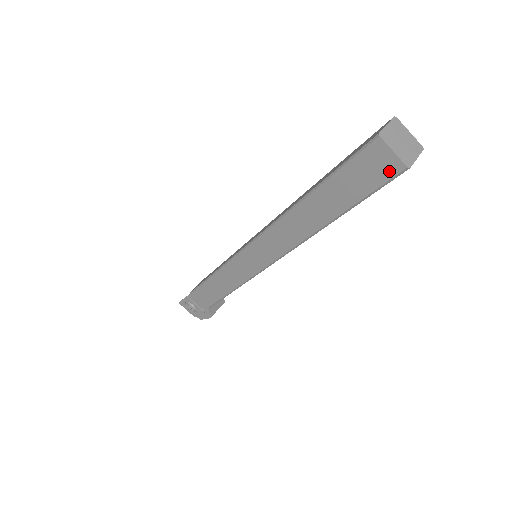
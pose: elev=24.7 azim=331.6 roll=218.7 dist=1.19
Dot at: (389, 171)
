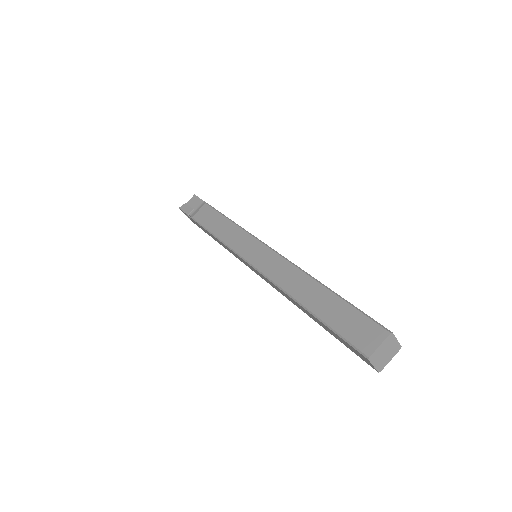
Dot at: (367, 362)
